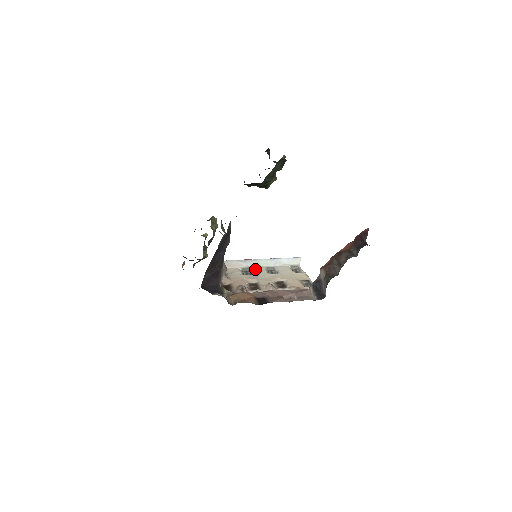
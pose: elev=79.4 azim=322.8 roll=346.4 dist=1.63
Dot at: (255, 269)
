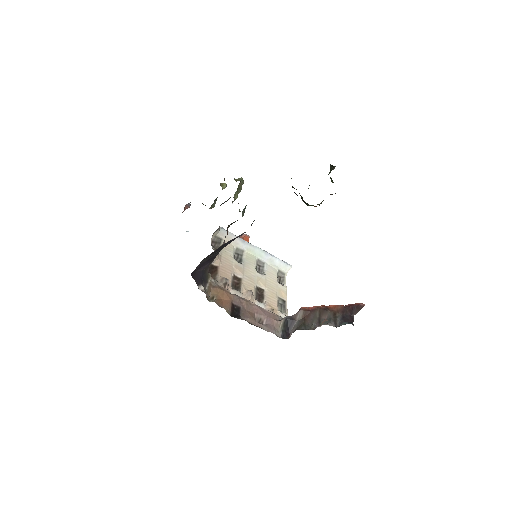
Dot at: (247, 257)
